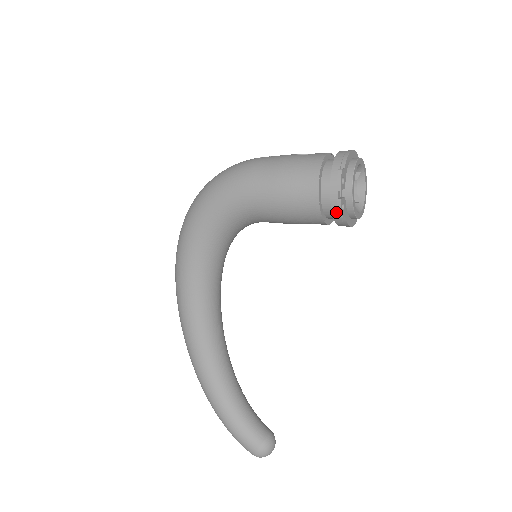
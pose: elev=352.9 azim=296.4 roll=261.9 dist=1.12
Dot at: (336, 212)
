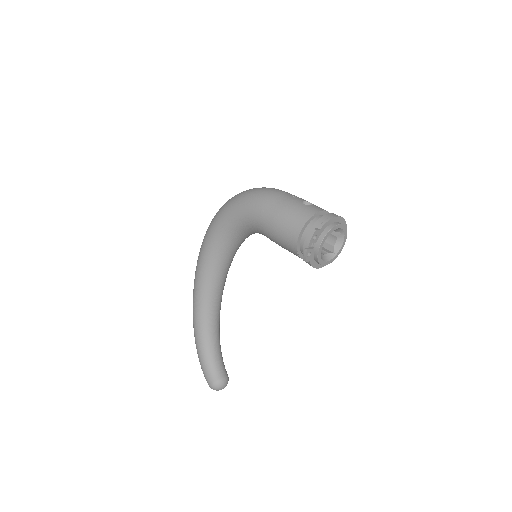
Dot at: occluded
